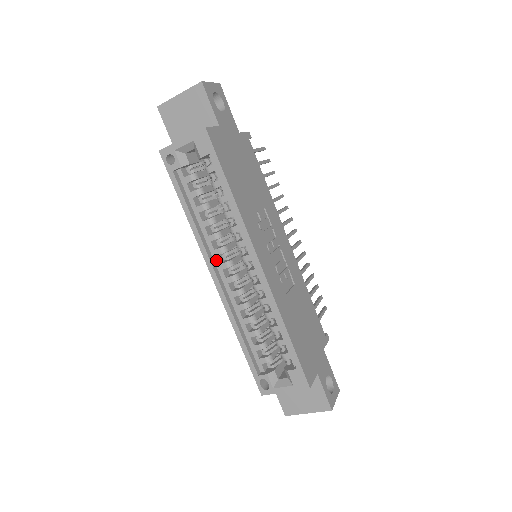
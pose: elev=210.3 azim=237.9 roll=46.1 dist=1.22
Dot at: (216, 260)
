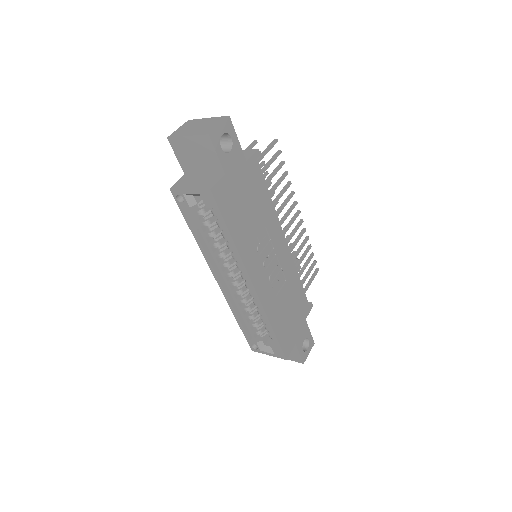
Dot at: (220, 269)
